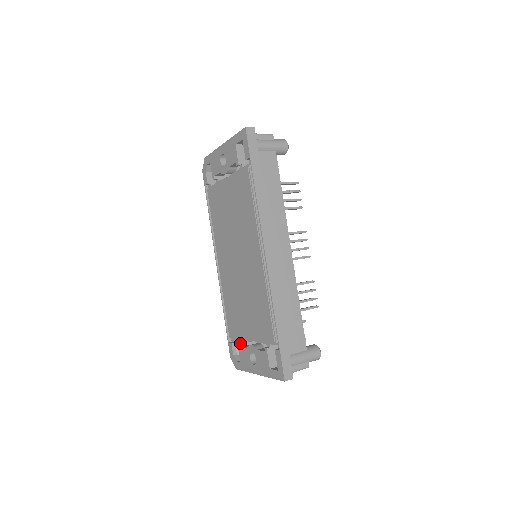
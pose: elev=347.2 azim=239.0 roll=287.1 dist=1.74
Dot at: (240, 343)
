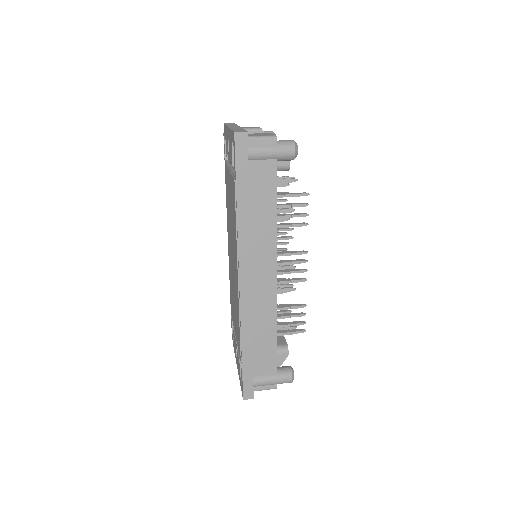
Dot at: occluded
